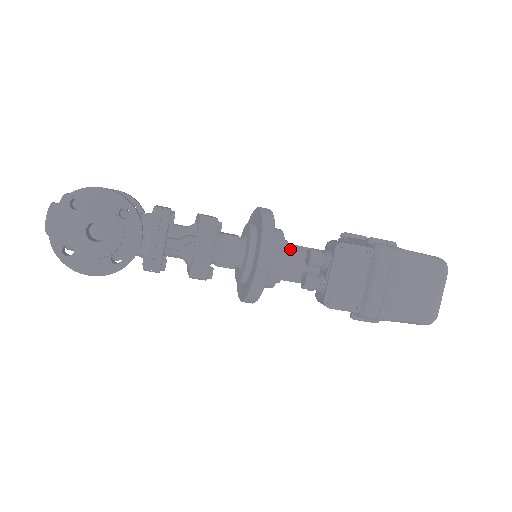
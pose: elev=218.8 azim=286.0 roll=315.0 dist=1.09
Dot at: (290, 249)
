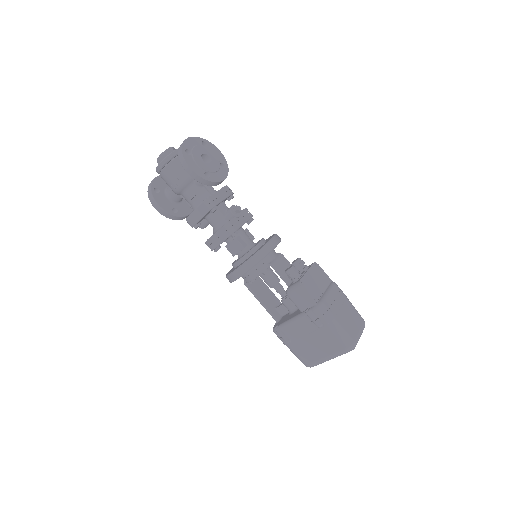
Dot at: (283, 256)
